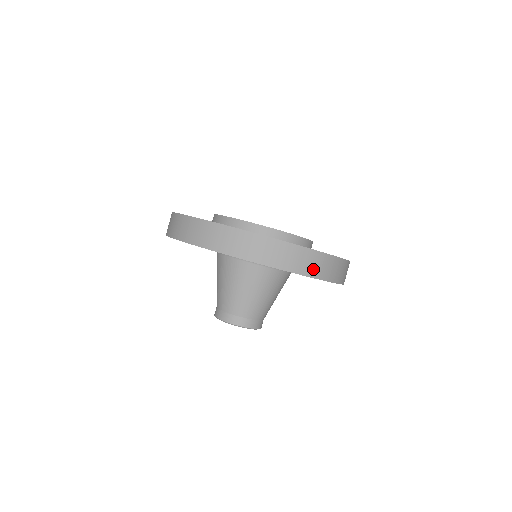
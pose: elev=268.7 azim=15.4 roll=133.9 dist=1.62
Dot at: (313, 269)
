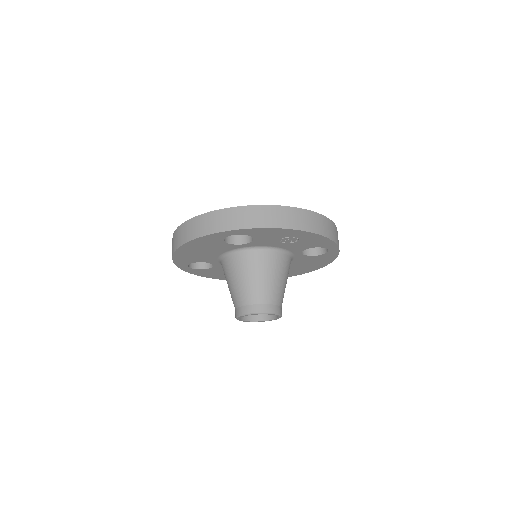
Dot at: (212, 227)
